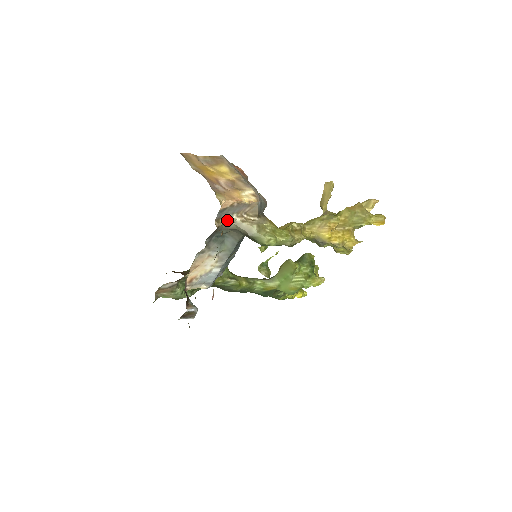
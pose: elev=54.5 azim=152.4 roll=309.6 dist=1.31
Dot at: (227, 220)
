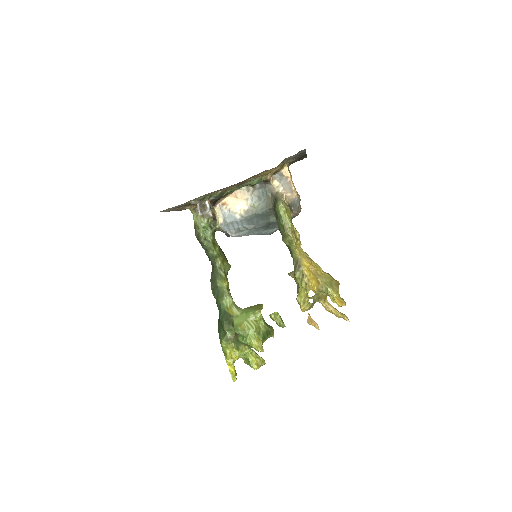
Dot at: (276, 186)
